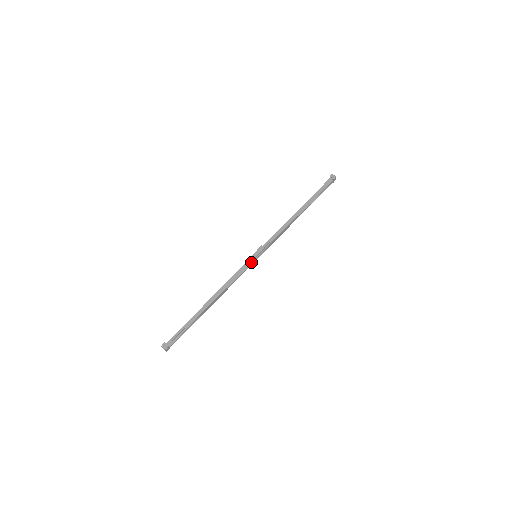
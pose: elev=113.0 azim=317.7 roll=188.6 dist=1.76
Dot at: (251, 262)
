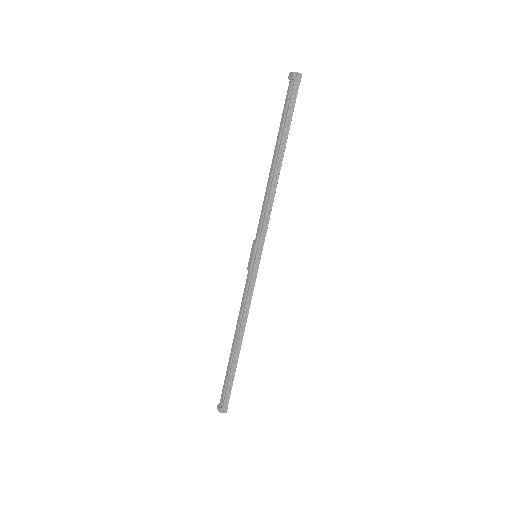
Dot at: (253, 268)
